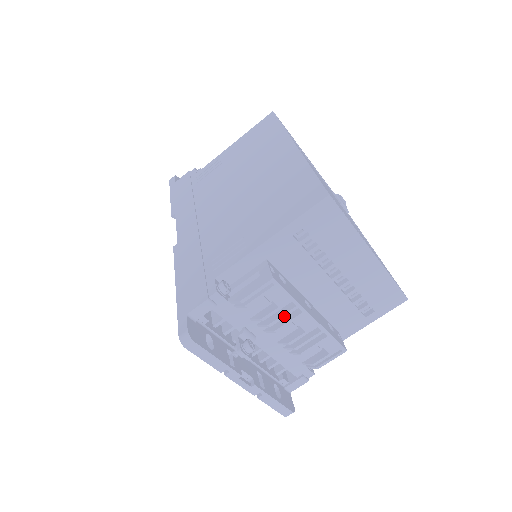
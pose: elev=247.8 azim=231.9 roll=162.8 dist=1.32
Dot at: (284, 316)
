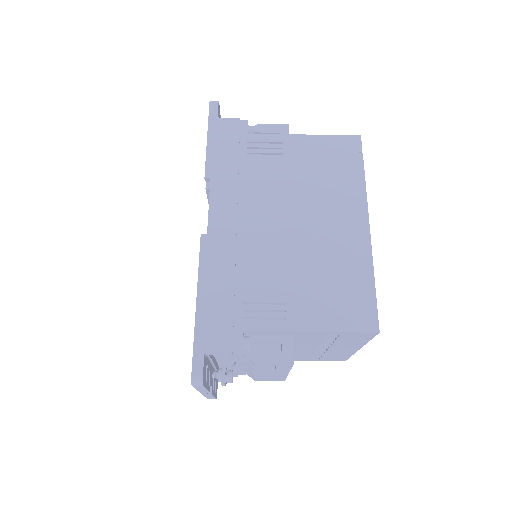
Dot at: (272, 370)
